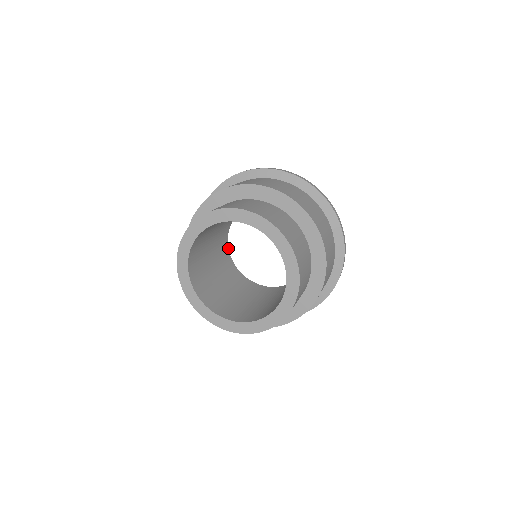
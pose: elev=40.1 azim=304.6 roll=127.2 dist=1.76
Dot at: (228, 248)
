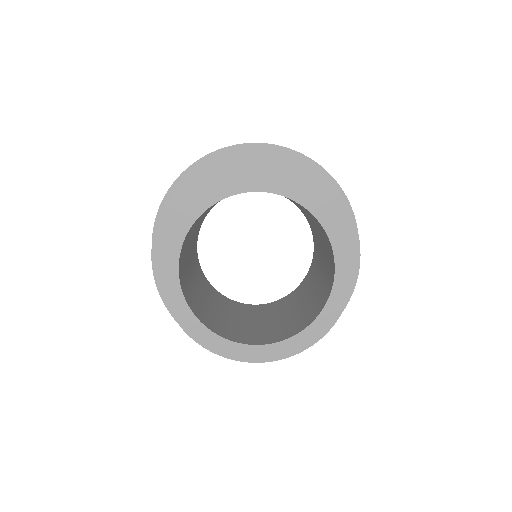
Dot at: (200, 268)
